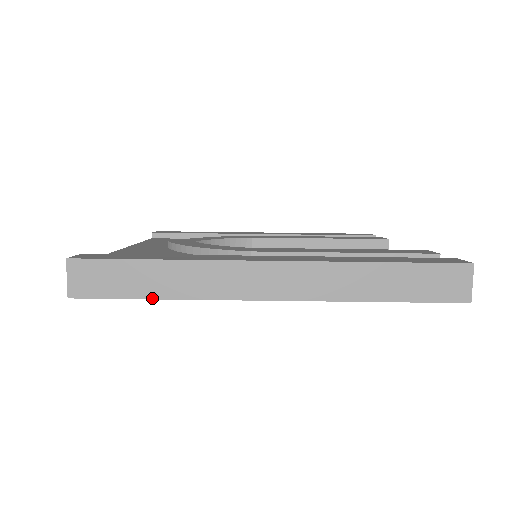
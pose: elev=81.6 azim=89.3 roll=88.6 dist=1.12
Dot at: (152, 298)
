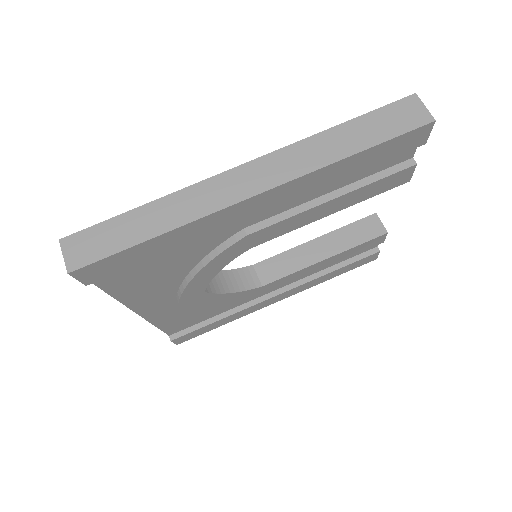
Dot at: (147, 239)
